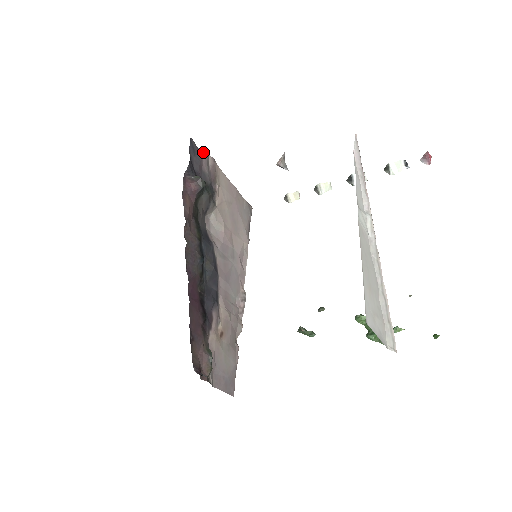
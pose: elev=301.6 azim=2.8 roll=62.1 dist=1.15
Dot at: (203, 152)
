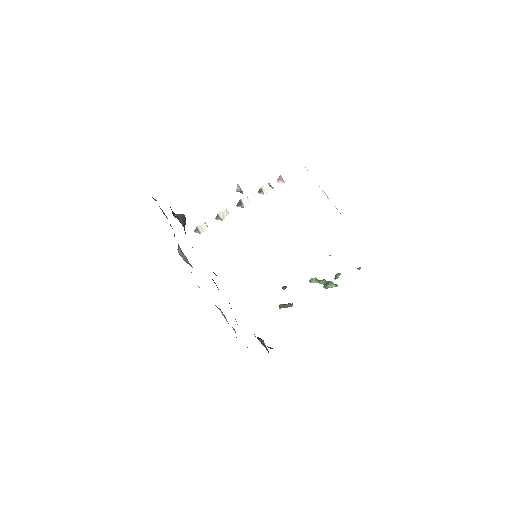
Dot at: (154, 199)
